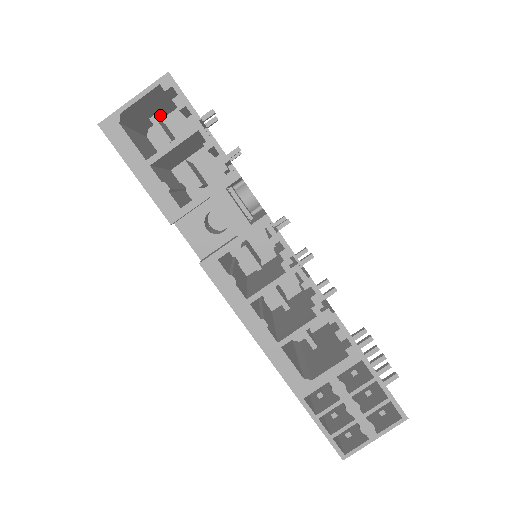
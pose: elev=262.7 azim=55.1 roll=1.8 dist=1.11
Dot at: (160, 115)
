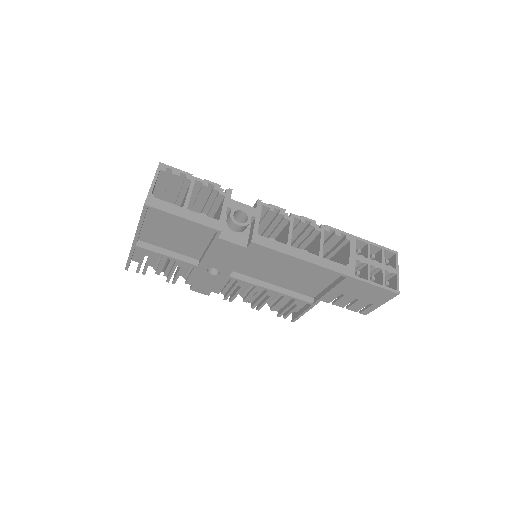
Dot at: occluded
